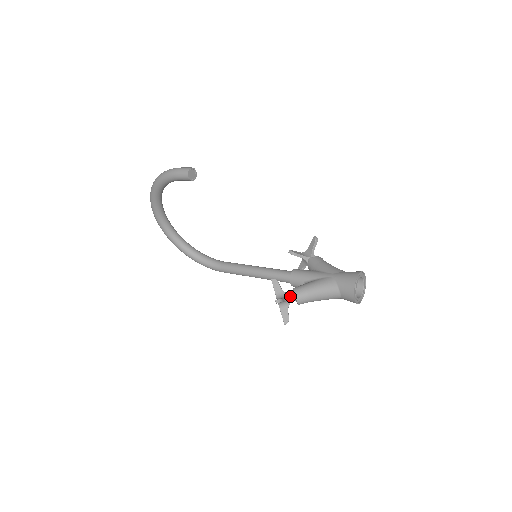
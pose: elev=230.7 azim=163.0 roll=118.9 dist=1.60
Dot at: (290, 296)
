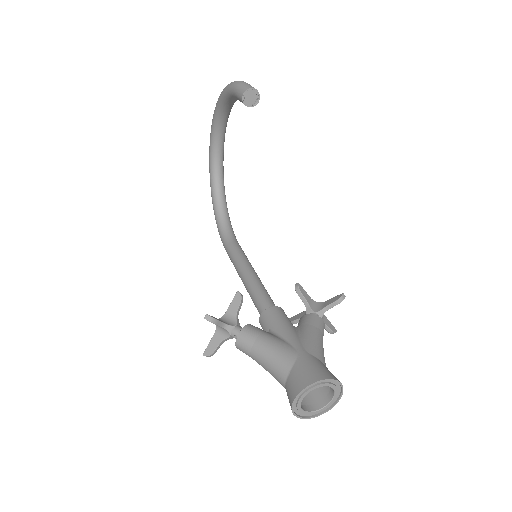
Dot at: (236, 329)
